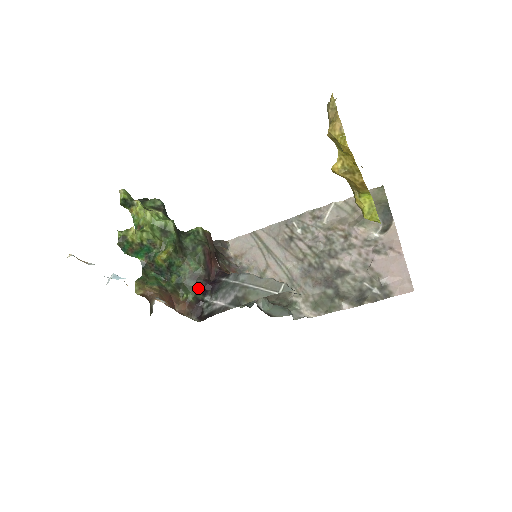
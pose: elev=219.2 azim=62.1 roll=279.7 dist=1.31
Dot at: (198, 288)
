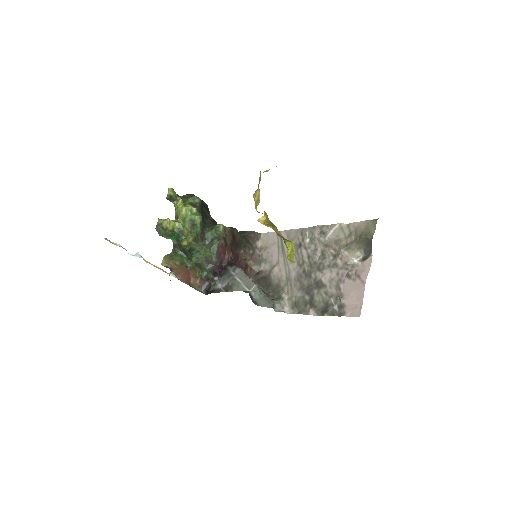
Dot at: (210, 270)
